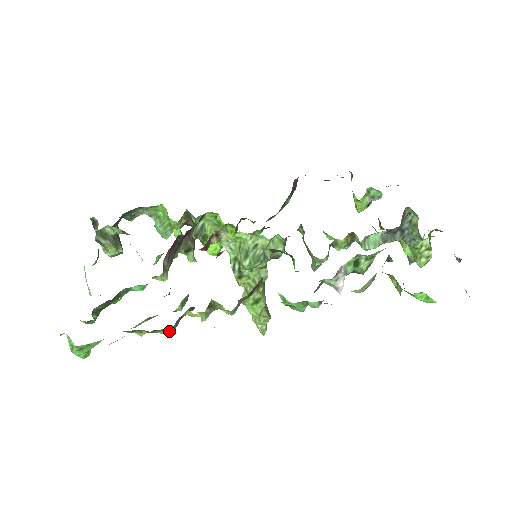
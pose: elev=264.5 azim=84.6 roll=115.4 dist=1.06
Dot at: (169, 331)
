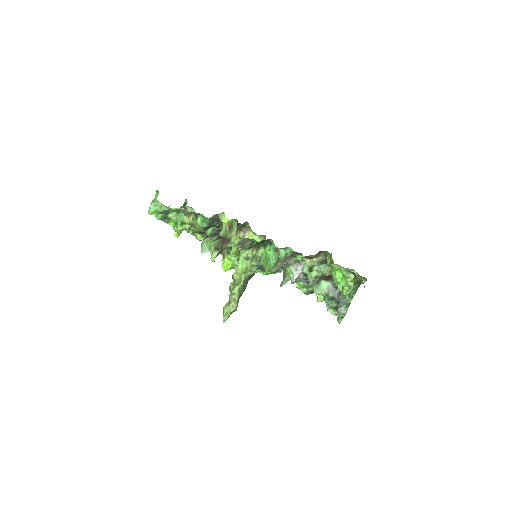
Dot at: (204, 222)
